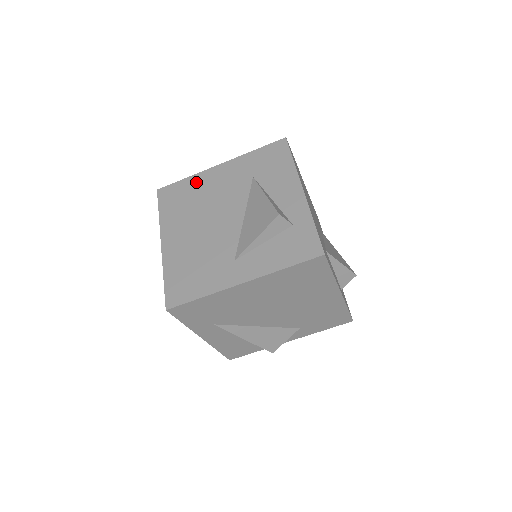
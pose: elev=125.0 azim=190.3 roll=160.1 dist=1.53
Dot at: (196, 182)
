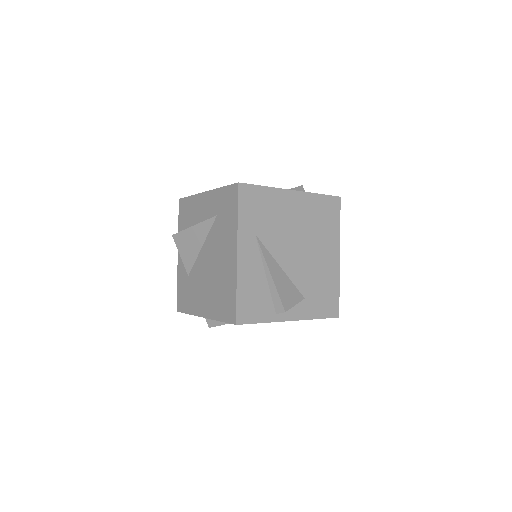
Dot at: occluded
